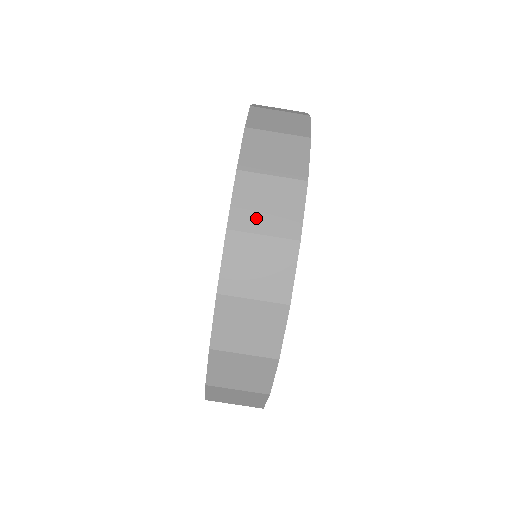
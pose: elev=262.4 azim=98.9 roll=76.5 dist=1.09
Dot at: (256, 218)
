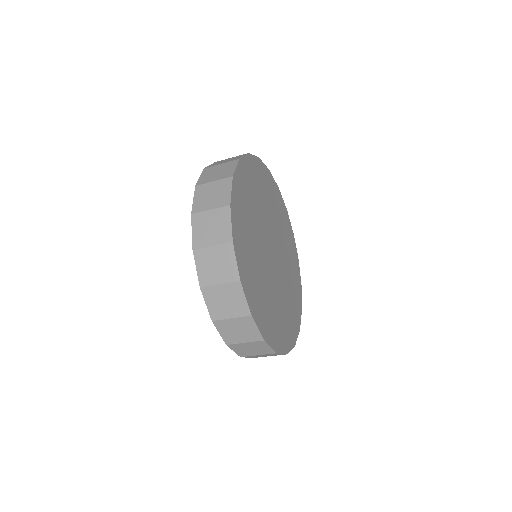
Dot at: (237, 338)
